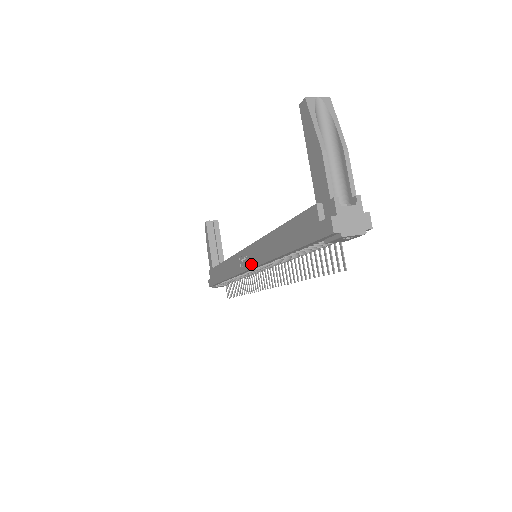
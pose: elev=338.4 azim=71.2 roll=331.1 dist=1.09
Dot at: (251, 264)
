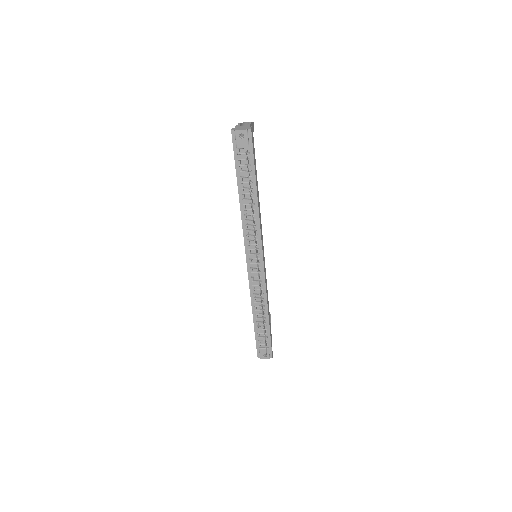
Dot at: (245, 245)
